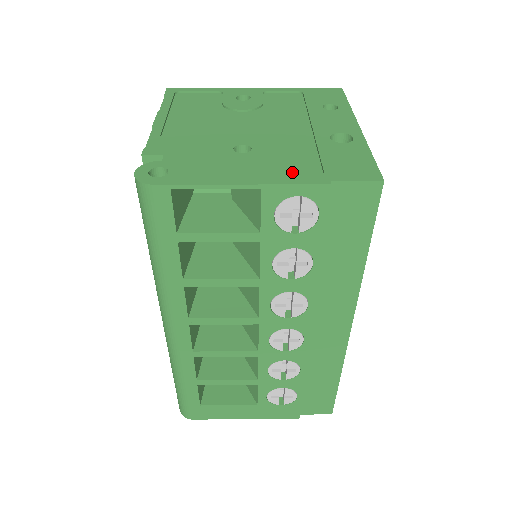
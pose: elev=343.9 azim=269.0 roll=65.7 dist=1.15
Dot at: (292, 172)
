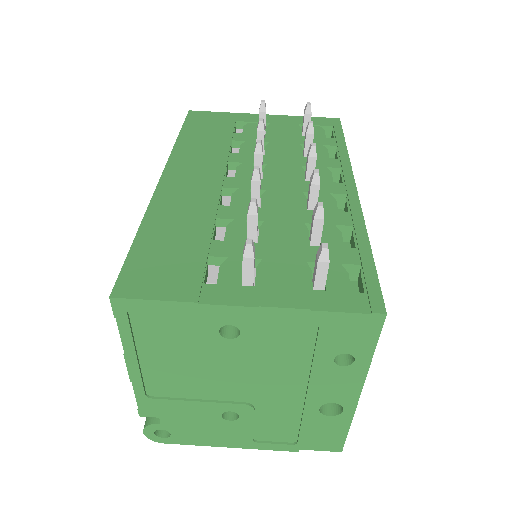
Dot at: (272, 437)
